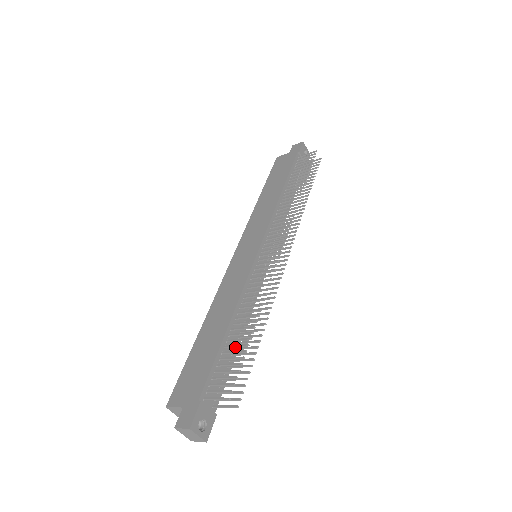
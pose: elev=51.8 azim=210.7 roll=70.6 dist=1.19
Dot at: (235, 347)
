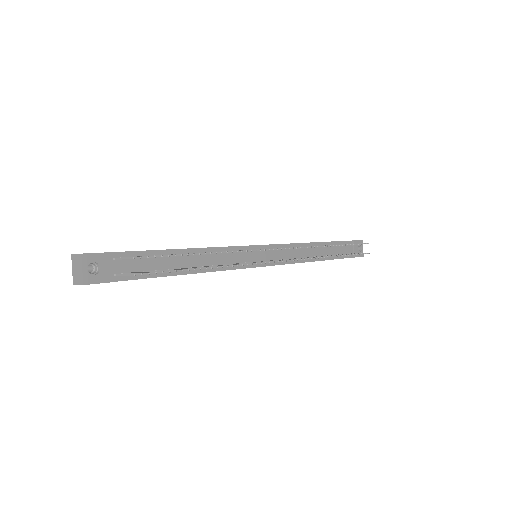
Dot at: occluded
